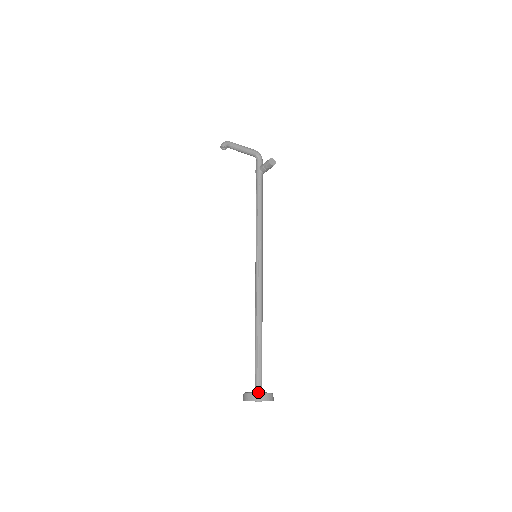
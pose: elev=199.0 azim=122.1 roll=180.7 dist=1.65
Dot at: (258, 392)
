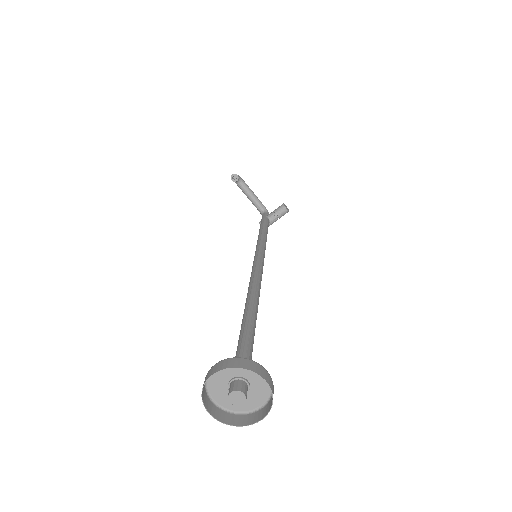
Dot at: occluded
